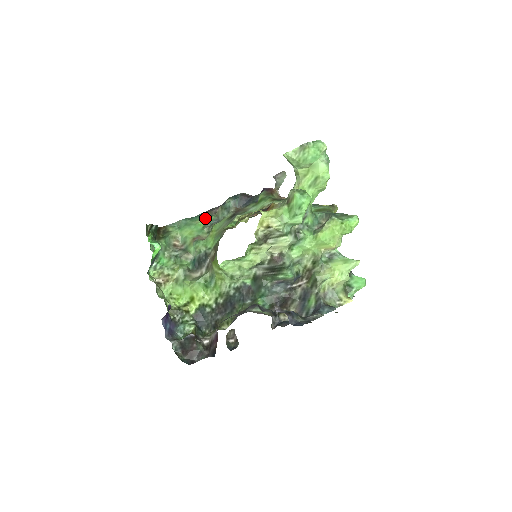
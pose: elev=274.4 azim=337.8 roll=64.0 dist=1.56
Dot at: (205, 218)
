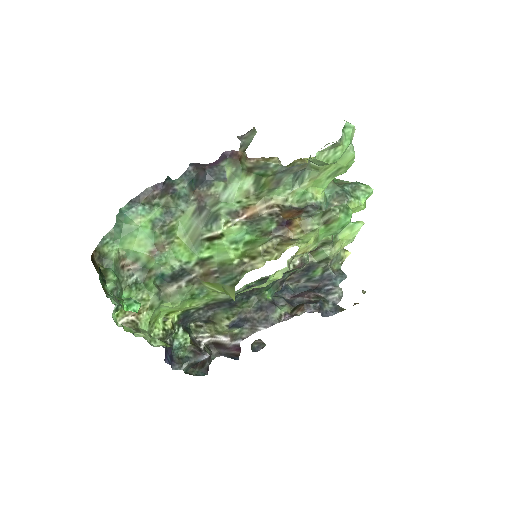
Dot at: (147, 214)
